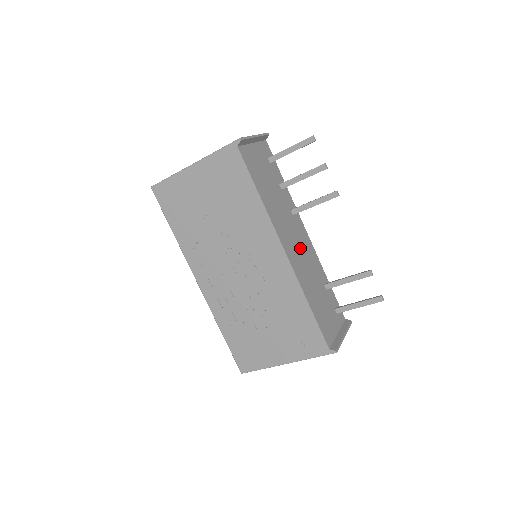
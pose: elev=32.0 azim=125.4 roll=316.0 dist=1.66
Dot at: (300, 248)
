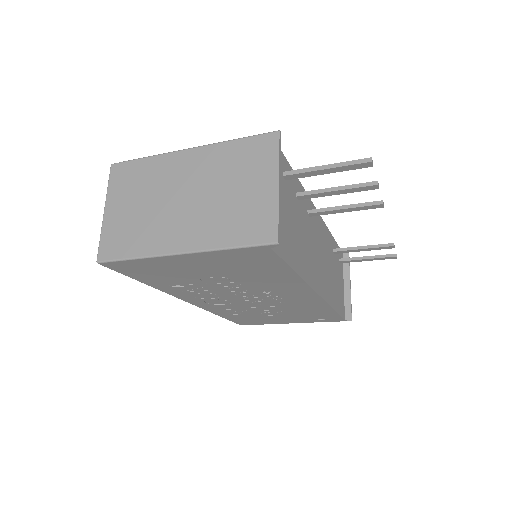
Dot at: (320, 253)
